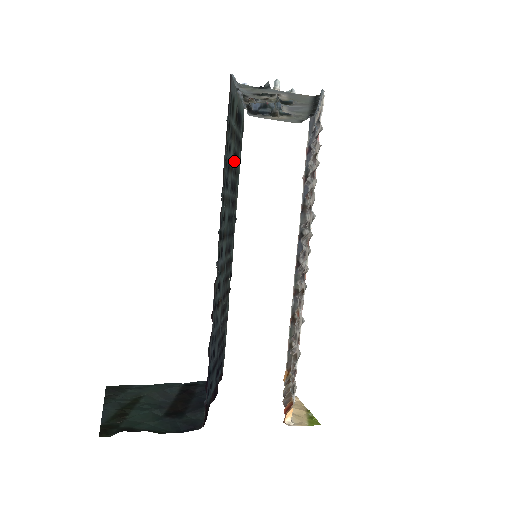
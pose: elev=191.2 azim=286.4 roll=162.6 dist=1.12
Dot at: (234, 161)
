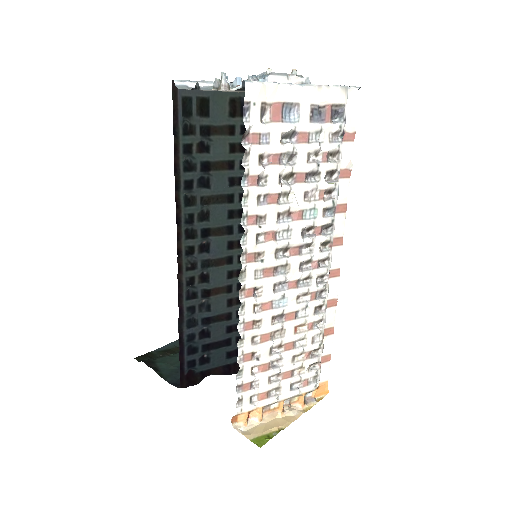
Dot at: occluded
